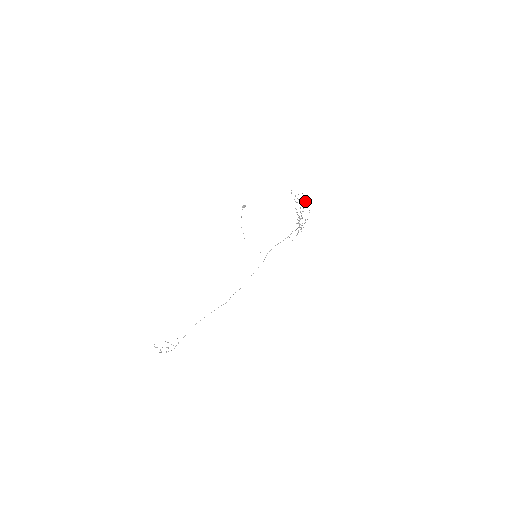
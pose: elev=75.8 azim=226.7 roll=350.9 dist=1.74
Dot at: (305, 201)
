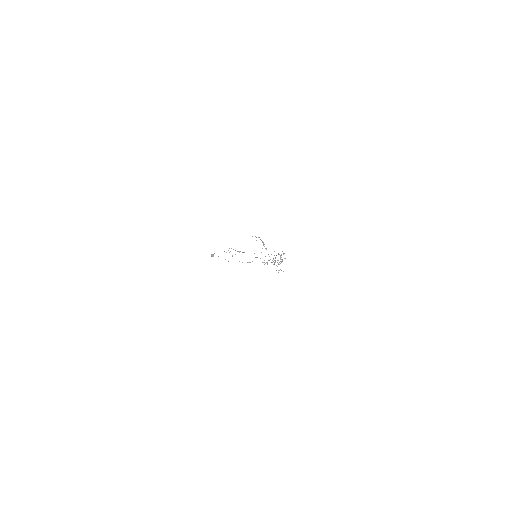
Dot at: (267, 262)
